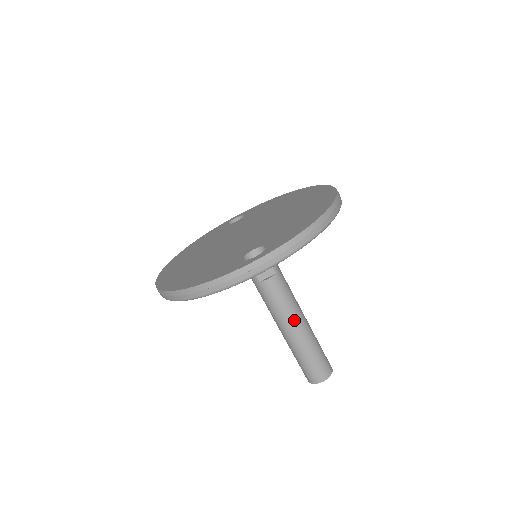
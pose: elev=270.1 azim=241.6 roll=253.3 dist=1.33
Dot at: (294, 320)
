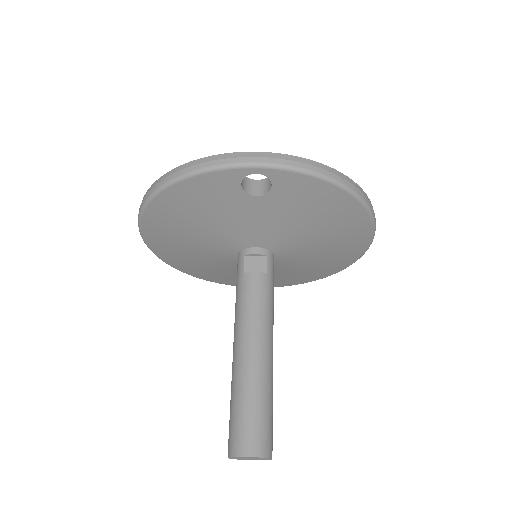
Dot at: (258, 337)
